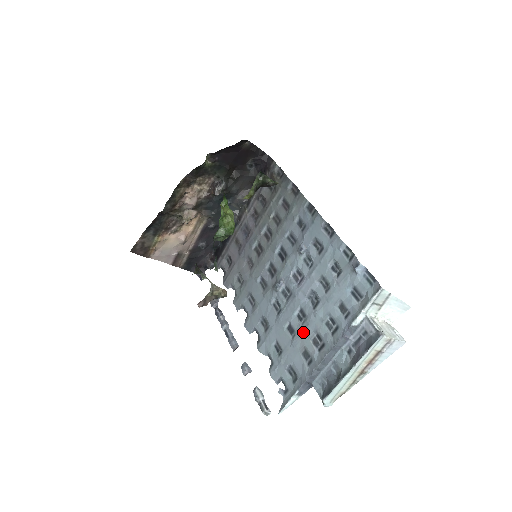
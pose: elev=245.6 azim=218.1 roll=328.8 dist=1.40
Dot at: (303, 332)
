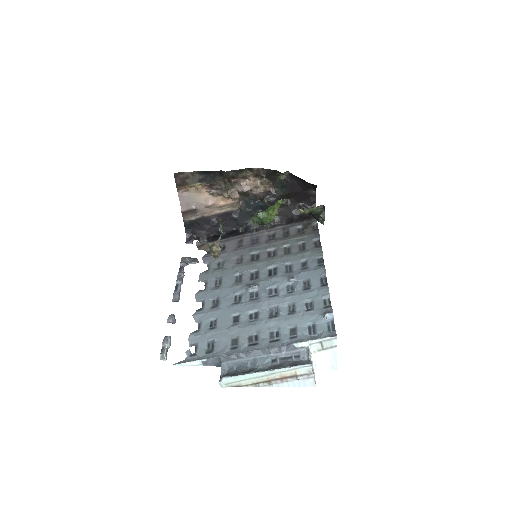
Dot at: (247, 326)
